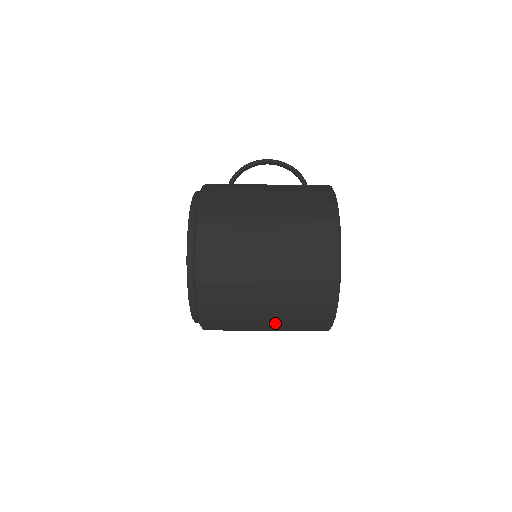
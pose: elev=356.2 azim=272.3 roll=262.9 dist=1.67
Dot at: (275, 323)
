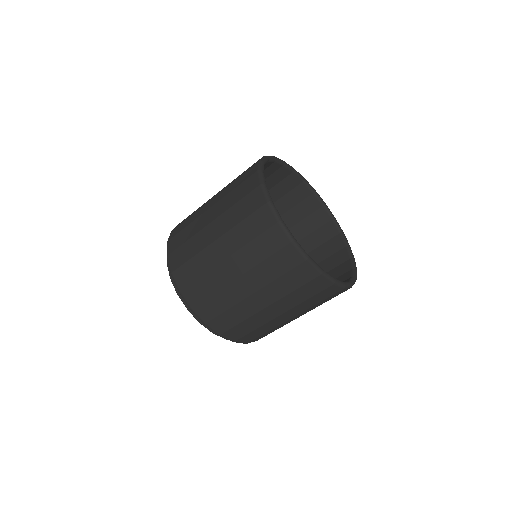
Dot at: (252, 282)
